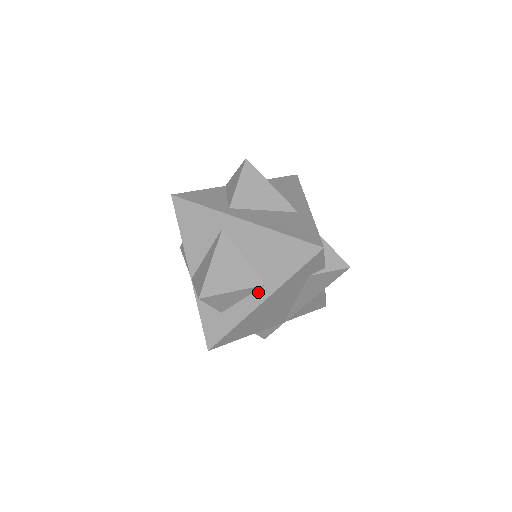
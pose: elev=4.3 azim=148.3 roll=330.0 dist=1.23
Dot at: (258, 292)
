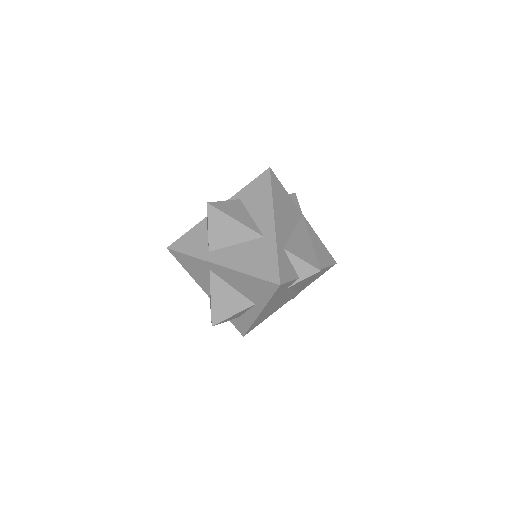
Dot at: (253, 308)
